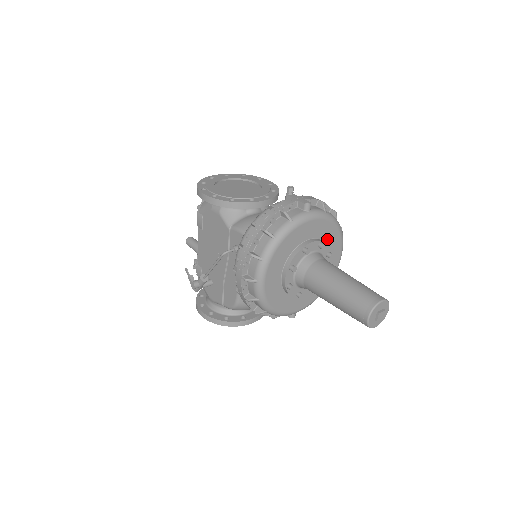
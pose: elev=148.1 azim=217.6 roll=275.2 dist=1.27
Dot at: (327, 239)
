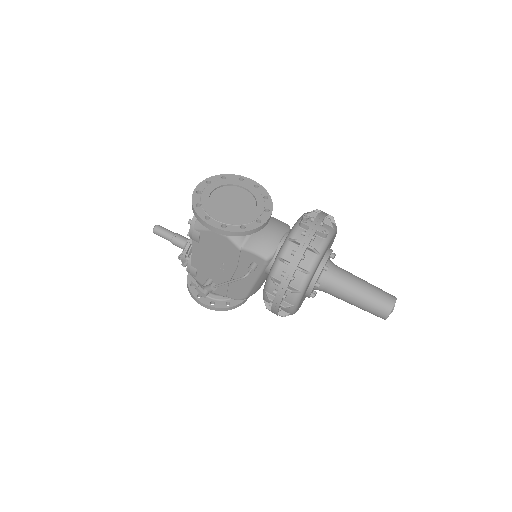
Dot at: occluded
